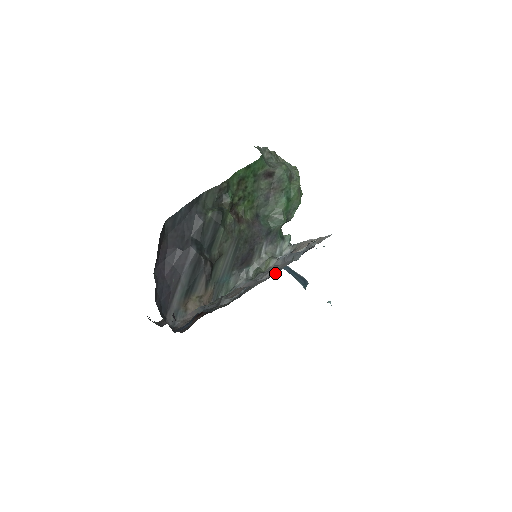
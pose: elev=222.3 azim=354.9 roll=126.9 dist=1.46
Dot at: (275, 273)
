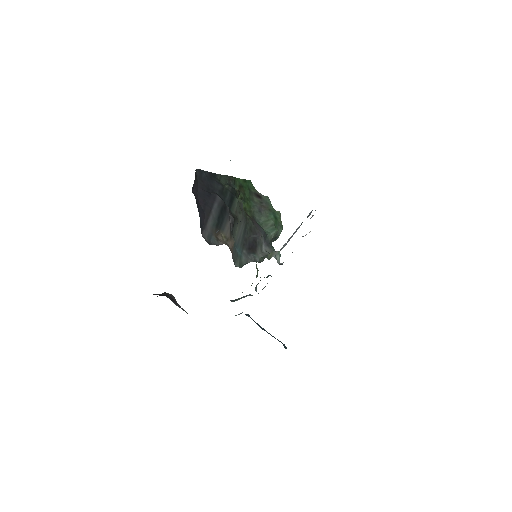
Dot at: occluded
